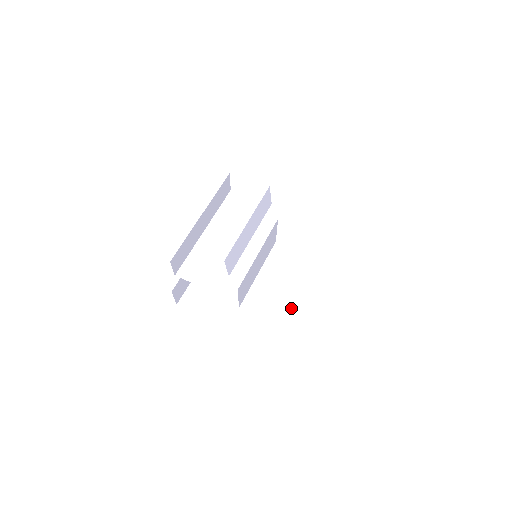
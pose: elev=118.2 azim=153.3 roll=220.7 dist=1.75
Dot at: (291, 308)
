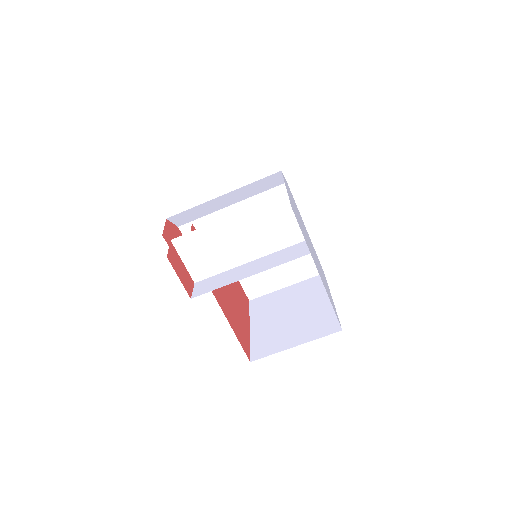
Dot at: (258, 273)
